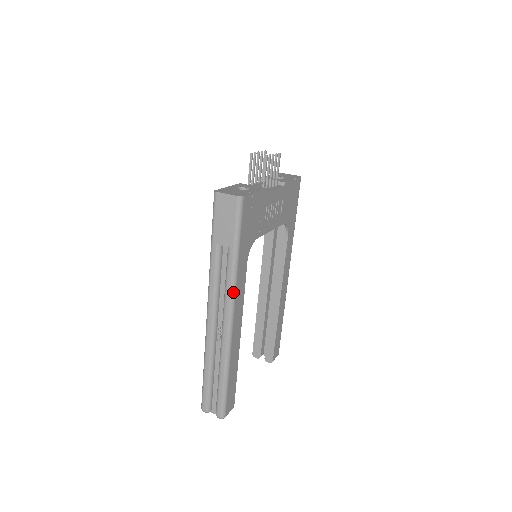
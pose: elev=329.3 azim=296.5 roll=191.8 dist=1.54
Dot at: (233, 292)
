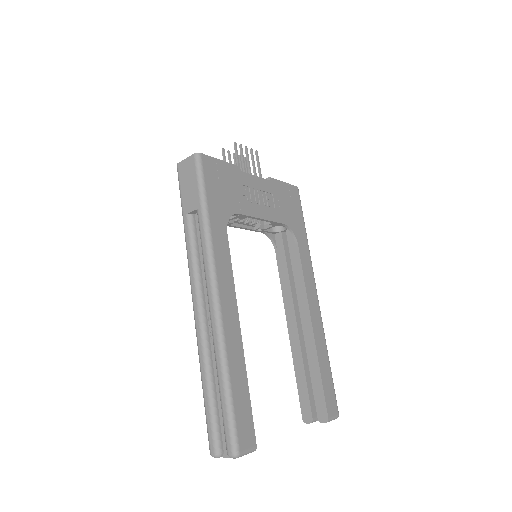
Dot at: (211, 258)
